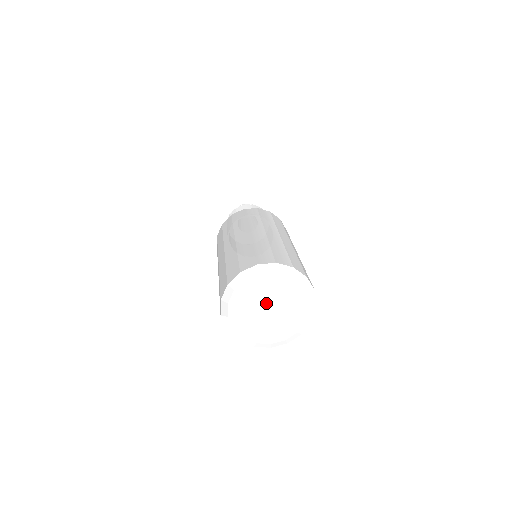
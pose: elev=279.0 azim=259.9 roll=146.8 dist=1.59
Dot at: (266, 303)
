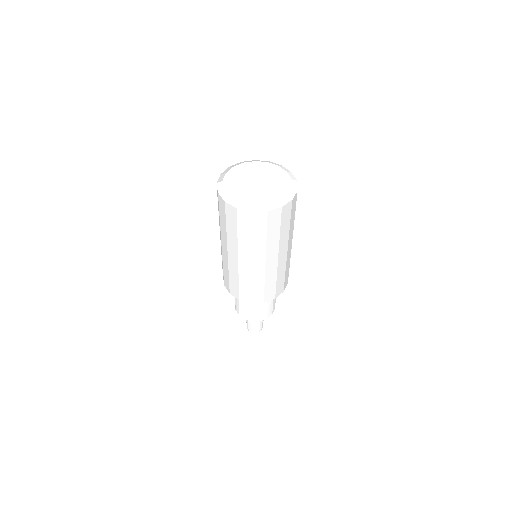
Dot at: (256, 178)
